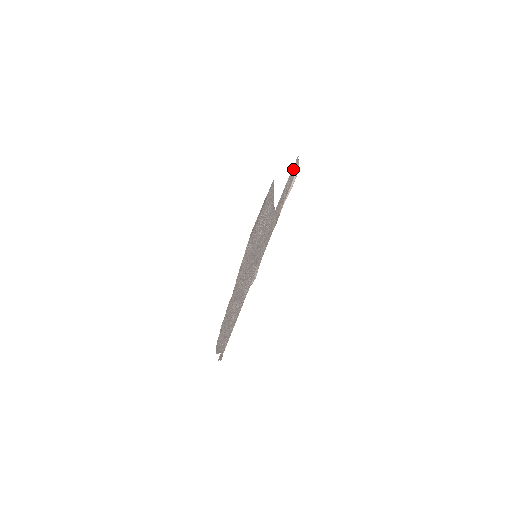
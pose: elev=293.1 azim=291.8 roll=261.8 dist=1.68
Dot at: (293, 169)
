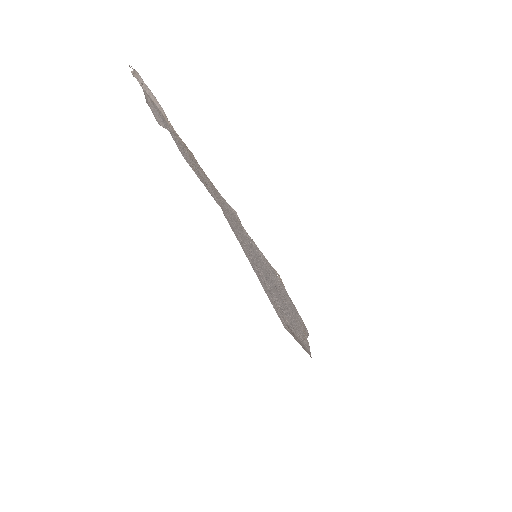
Dot at: occluded
